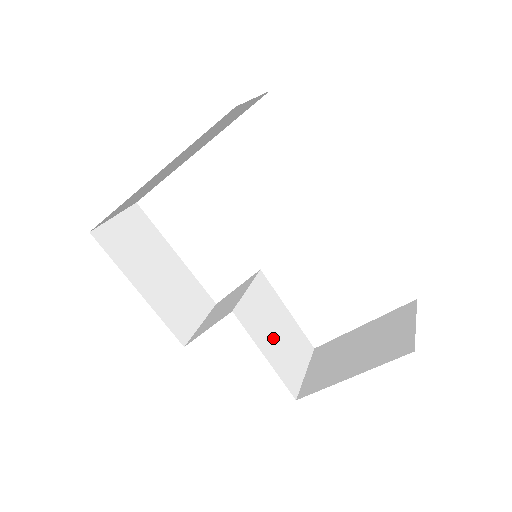
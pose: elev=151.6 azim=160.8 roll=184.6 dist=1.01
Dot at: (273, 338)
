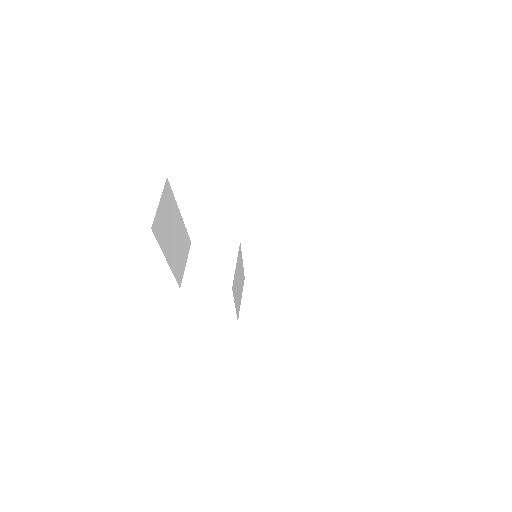
Dot at: (238, 289)
